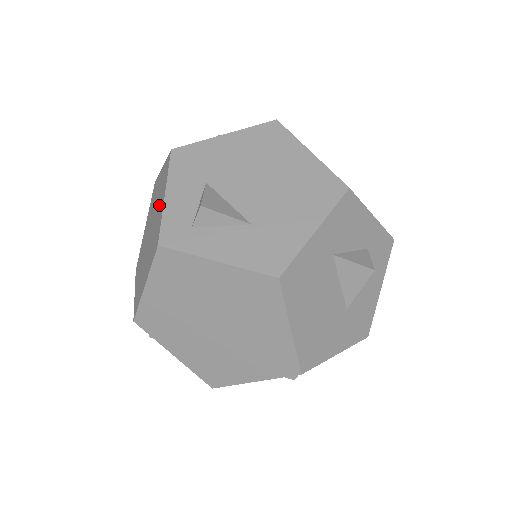
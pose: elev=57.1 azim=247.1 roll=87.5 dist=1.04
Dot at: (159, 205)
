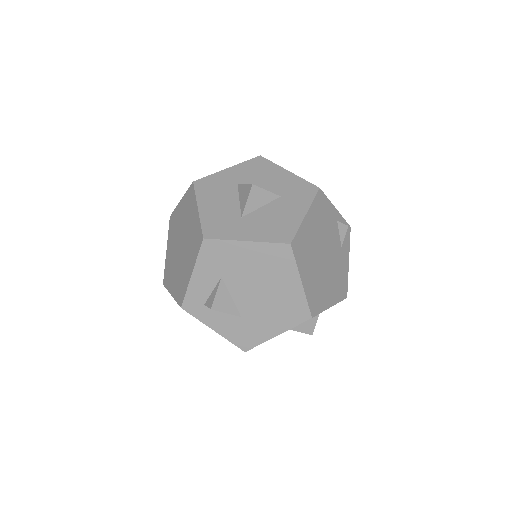
Dot at: (188, 260)
